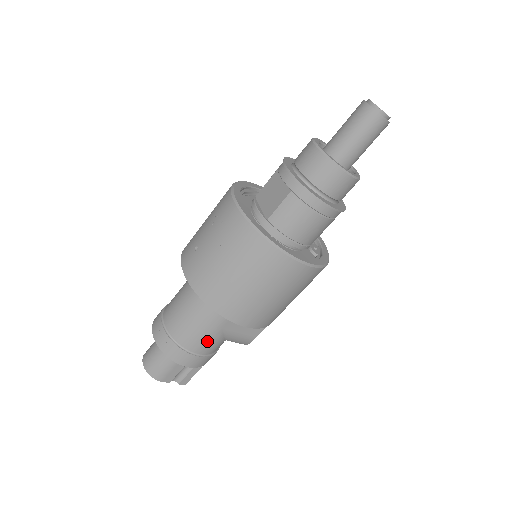
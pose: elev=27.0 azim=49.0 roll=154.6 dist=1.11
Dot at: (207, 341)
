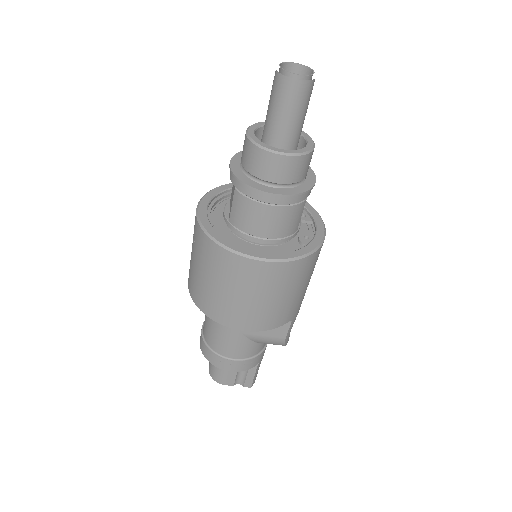
Dot at: (234, 346)
